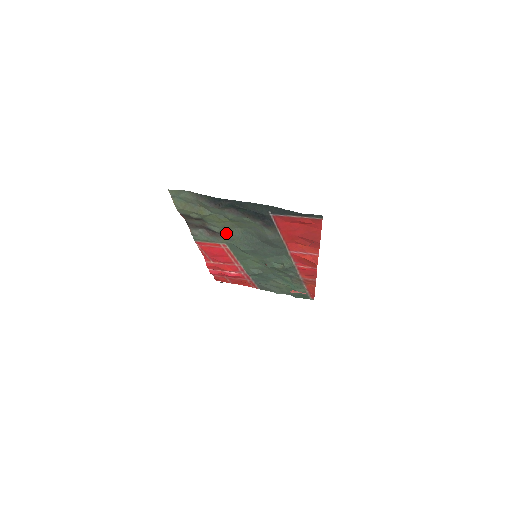
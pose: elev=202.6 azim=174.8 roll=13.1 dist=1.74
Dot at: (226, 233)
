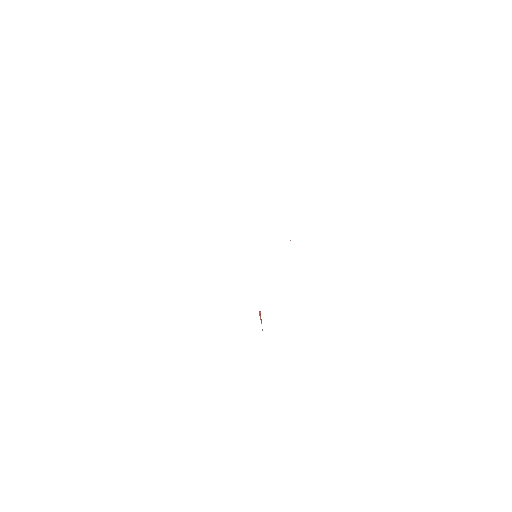
Dot at: occluded
